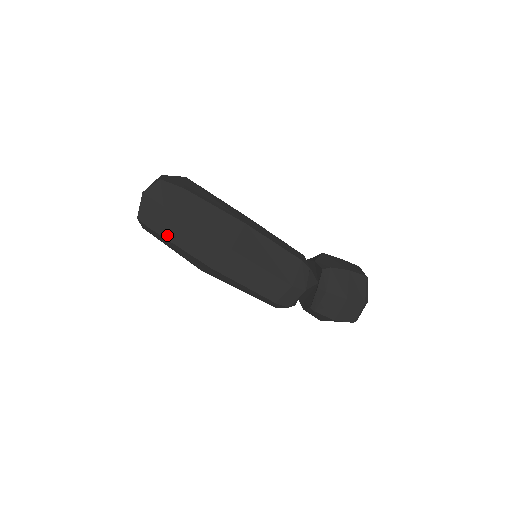
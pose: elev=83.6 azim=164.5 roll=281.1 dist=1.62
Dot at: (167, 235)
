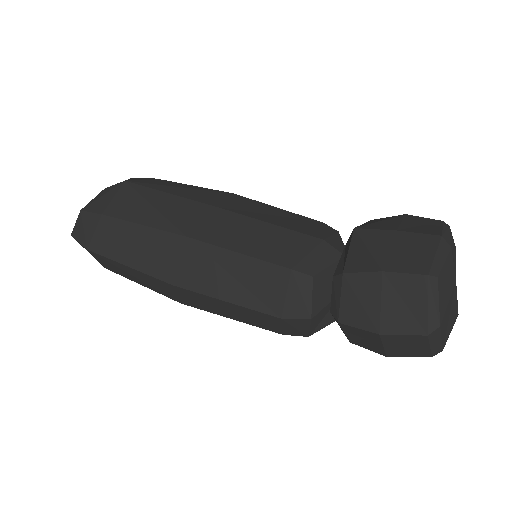
Dot at: (120, 274)
